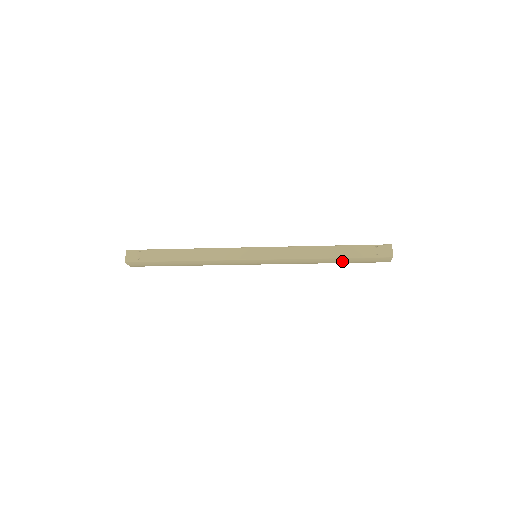
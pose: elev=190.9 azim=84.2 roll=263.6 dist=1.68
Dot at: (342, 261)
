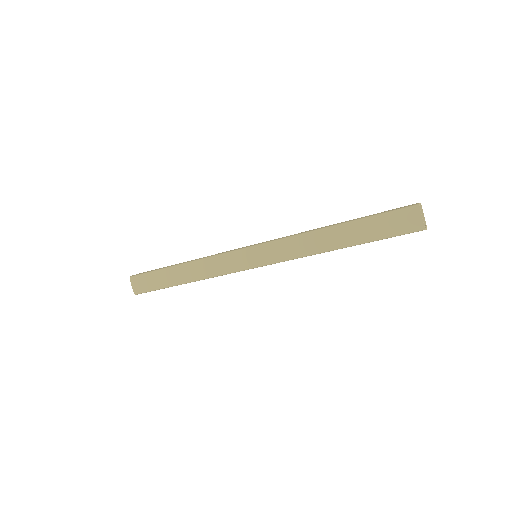
Dot at: (354, 233)
